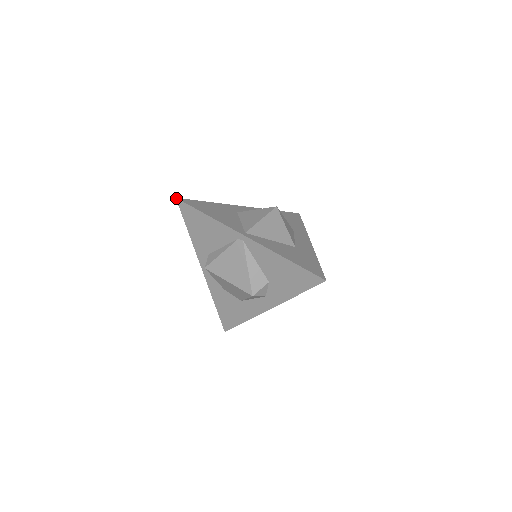
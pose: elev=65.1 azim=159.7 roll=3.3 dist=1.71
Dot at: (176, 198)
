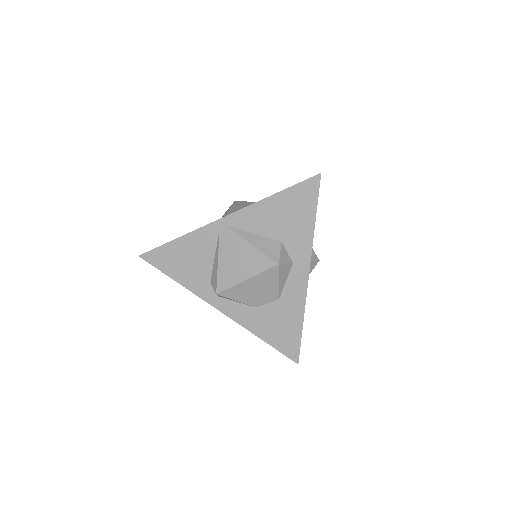
Dot at: (139, 256)
